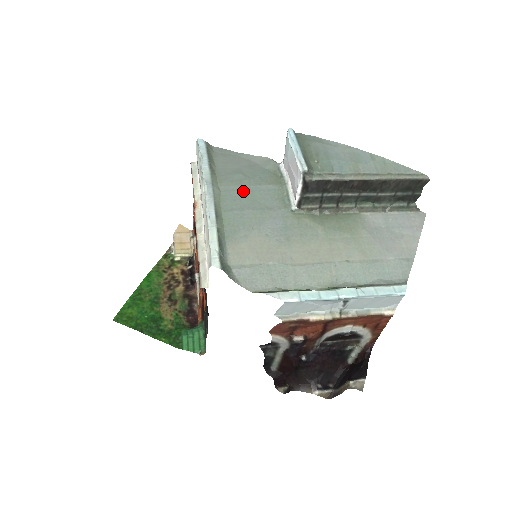
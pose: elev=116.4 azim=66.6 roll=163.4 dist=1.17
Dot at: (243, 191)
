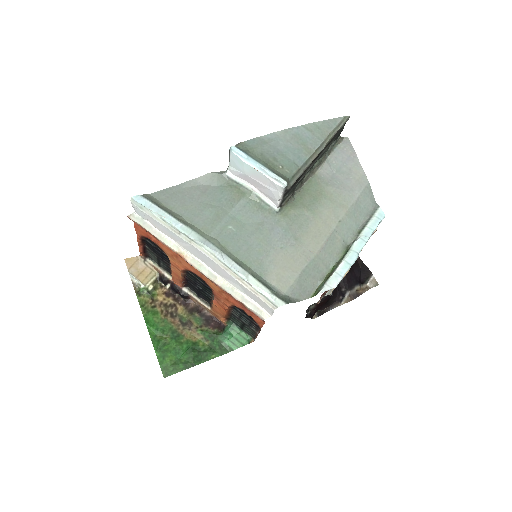
Dot at: (229, 224)
